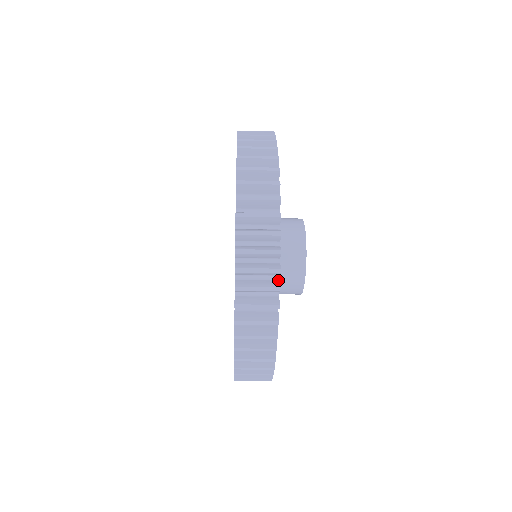
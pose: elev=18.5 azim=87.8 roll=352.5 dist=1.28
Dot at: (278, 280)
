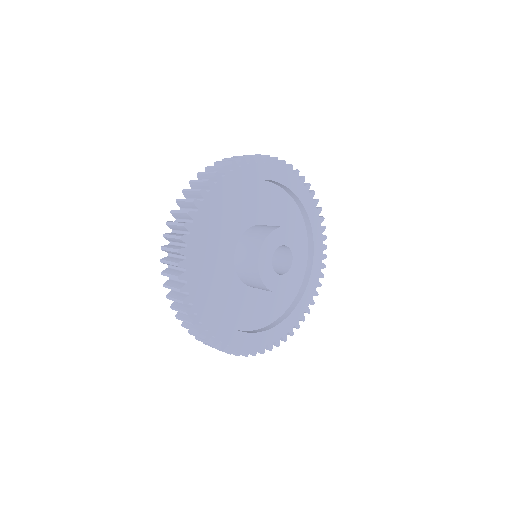
Dot at: (188, 295)
